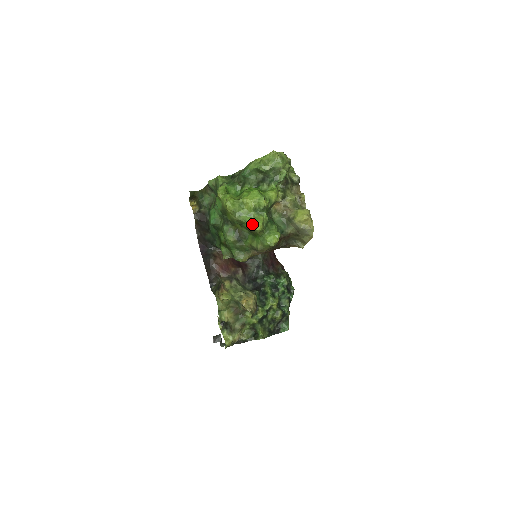
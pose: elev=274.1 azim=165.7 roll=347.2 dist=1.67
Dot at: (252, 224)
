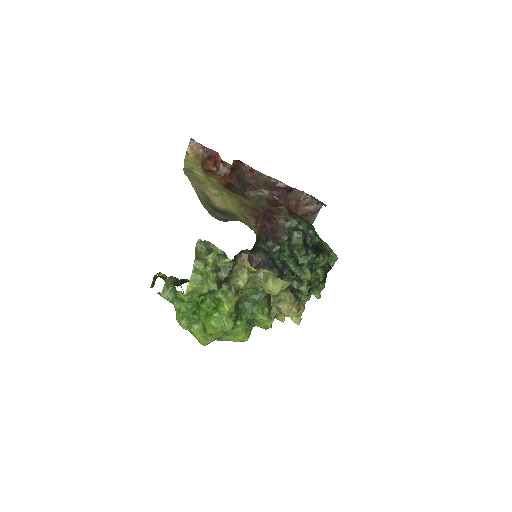
Dot at: (238, 341)
